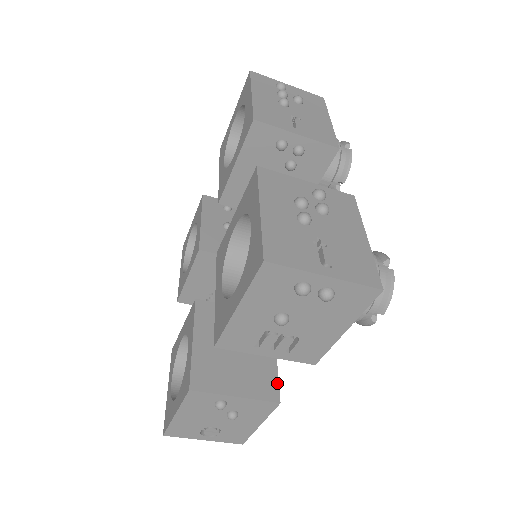
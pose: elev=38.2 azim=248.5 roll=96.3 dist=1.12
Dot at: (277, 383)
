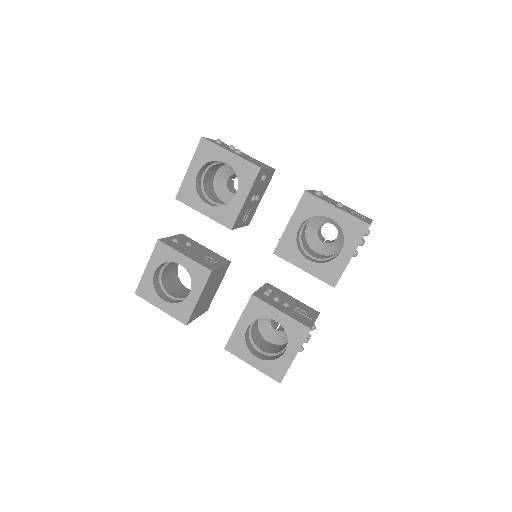
Dot at: occluded
